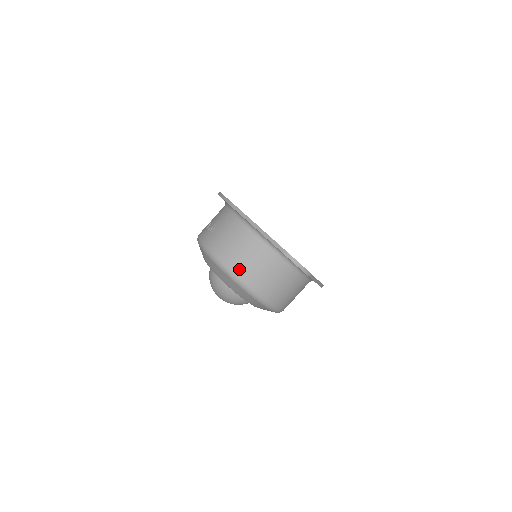
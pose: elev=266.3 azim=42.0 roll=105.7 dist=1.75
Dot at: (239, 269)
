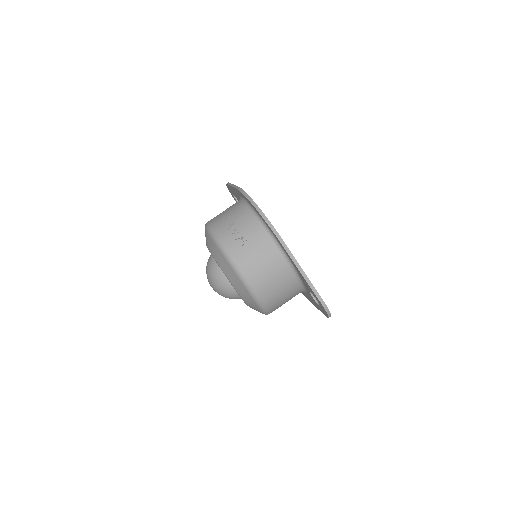
Dot at: (264, 293)
